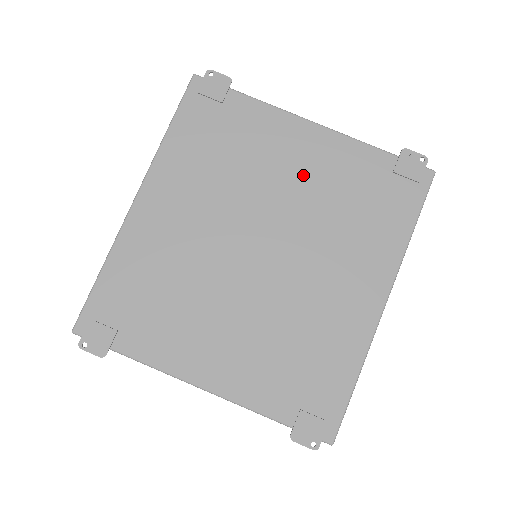
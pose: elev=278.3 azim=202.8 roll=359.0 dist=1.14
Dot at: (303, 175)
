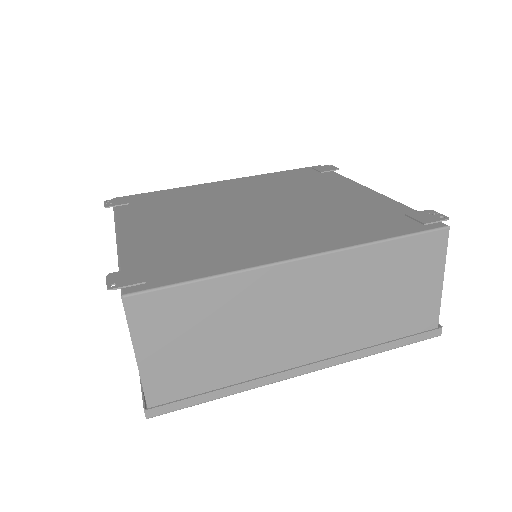
Dot at: (330, 199)
